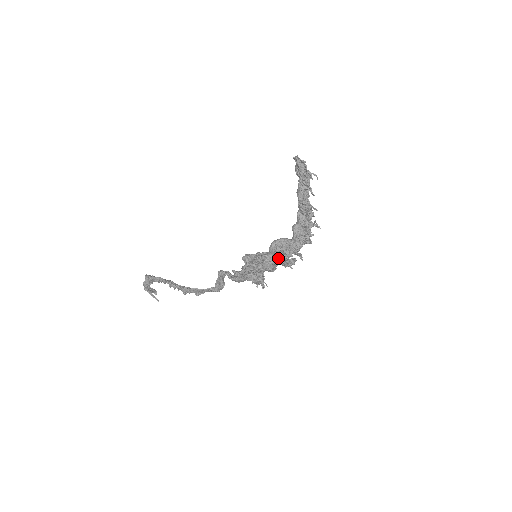
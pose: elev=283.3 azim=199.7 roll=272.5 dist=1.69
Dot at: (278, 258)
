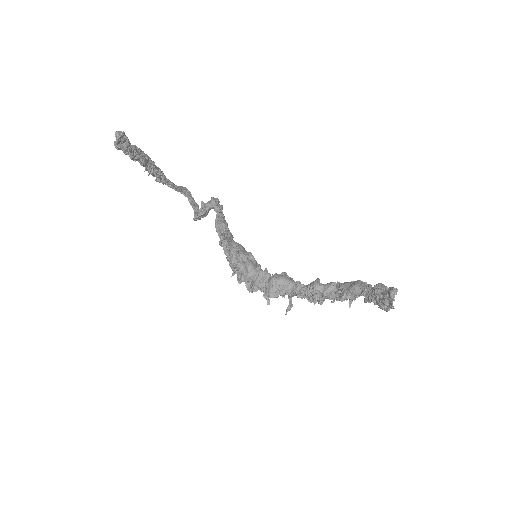
Dot at: (268, 295)
